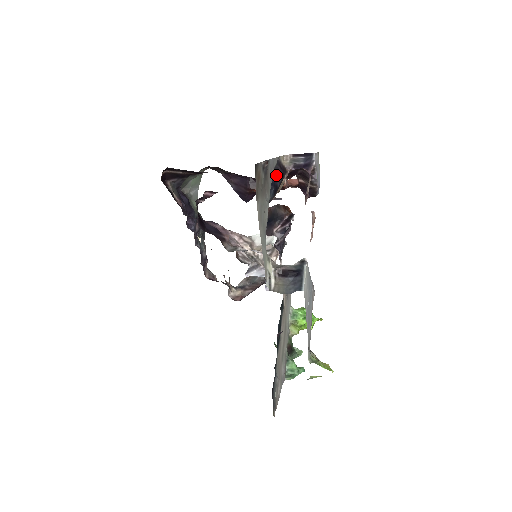
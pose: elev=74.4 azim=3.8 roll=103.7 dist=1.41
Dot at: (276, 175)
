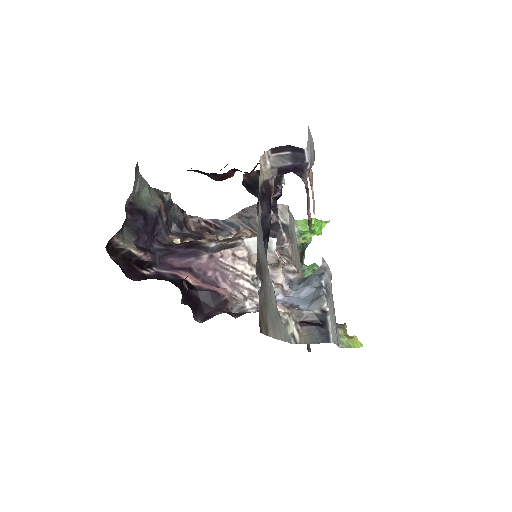
Dot at: (263, 220)
